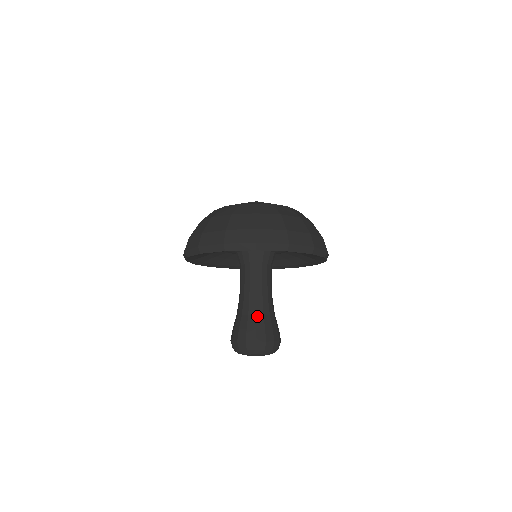
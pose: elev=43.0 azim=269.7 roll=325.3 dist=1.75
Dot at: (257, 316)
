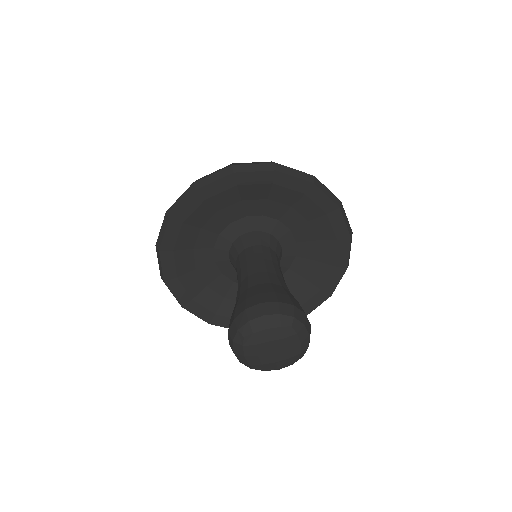
Dot at: (284, 288)
